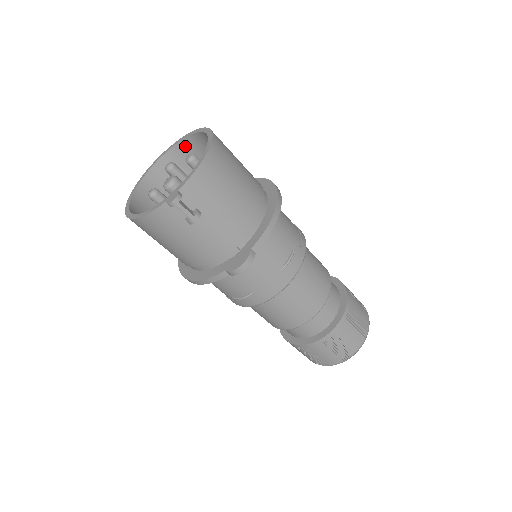
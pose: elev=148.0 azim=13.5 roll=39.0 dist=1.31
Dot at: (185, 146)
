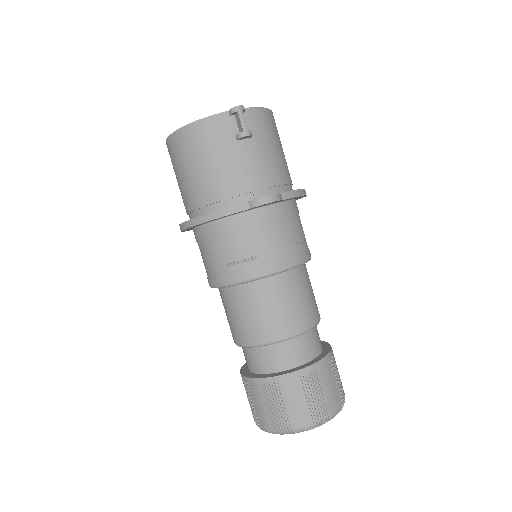
Dot at: occluded
